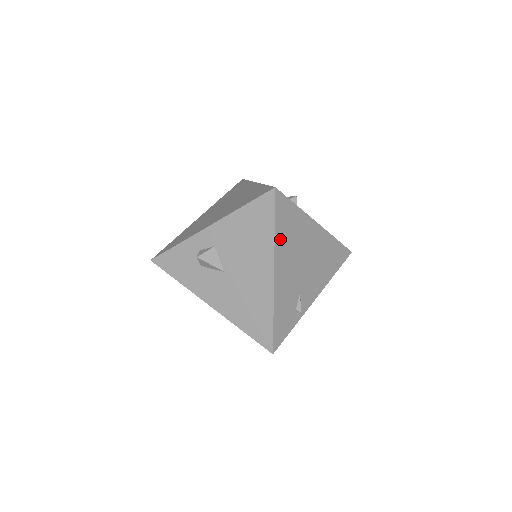
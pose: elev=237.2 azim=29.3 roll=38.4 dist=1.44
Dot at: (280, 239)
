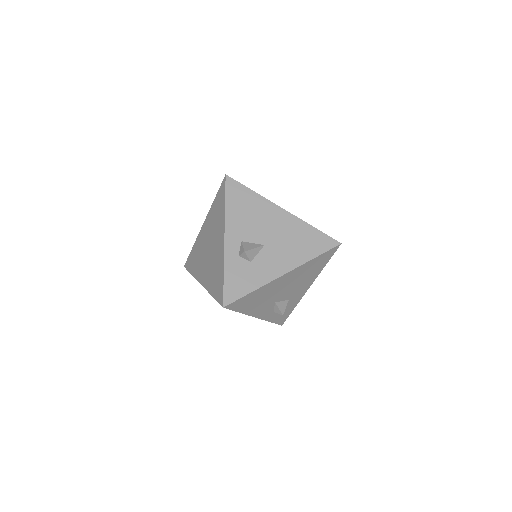
Dot at: occluded
